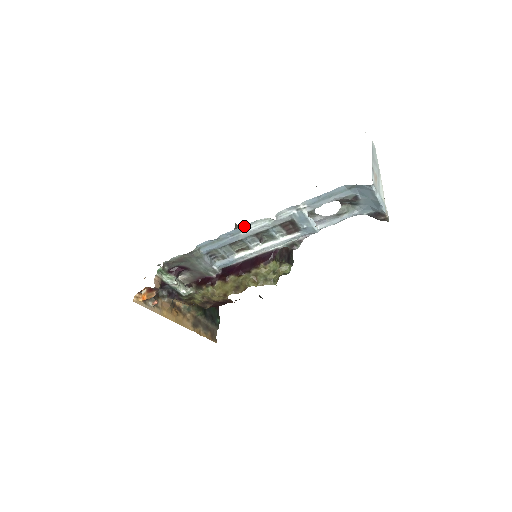
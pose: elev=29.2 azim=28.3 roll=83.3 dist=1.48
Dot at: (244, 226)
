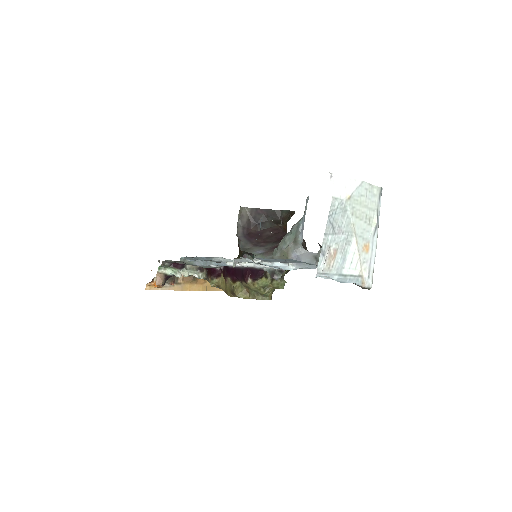
Dot at: (211, 257)
